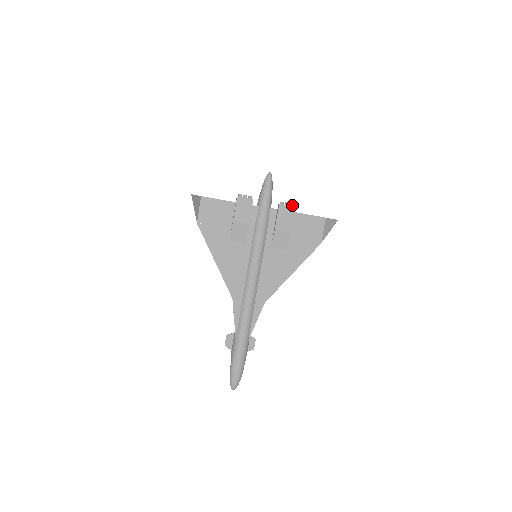
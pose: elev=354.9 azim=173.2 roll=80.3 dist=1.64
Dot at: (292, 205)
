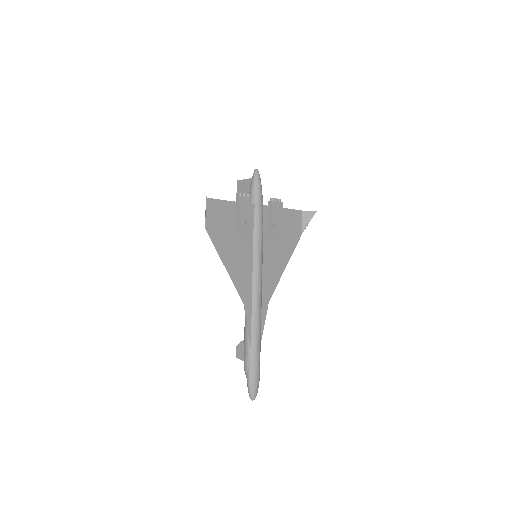
Dot at: (280, 201)
